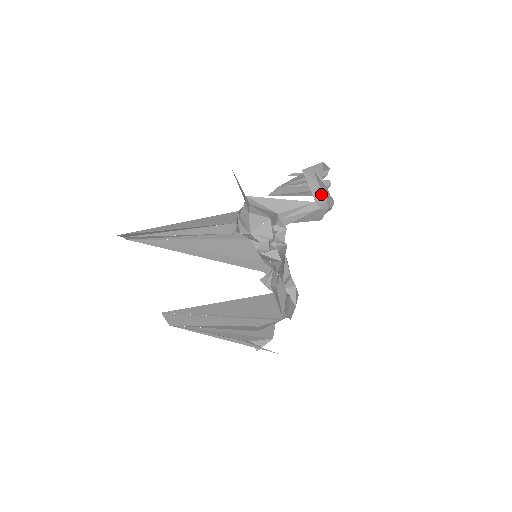
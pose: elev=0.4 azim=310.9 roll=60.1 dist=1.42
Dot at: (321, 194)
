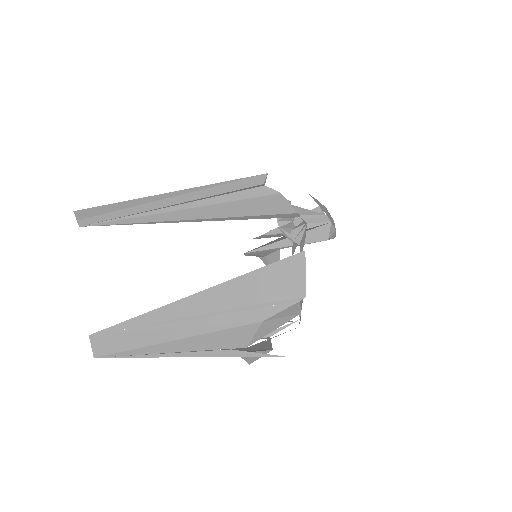
Dot at: (329, 214)
